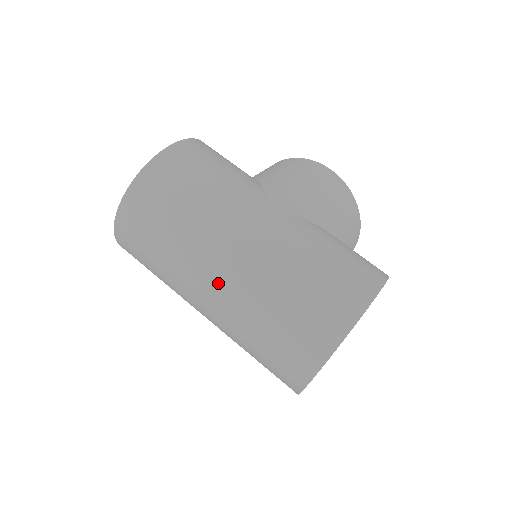
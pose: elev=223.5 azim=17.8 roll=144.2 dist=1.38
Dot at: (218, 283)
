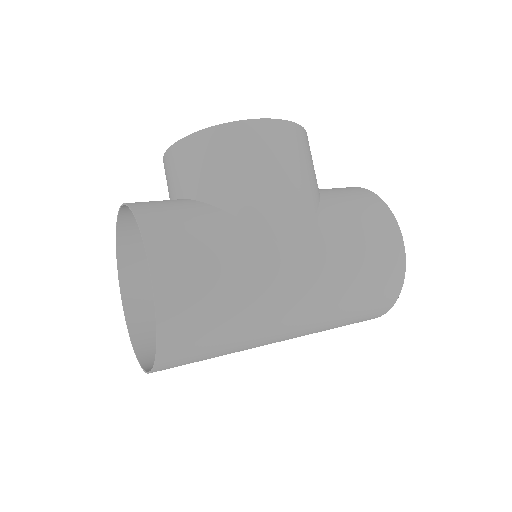
Dot at: (289, 337)
